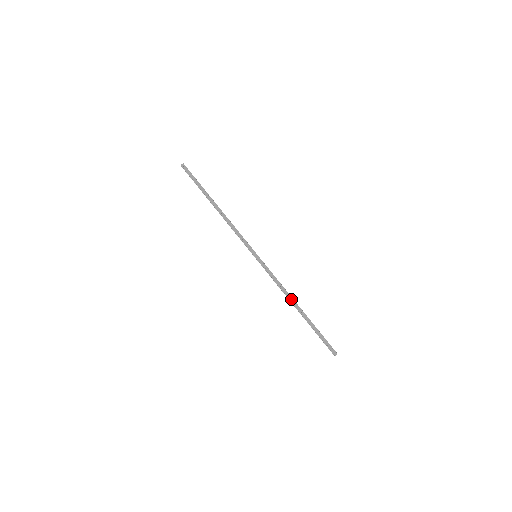
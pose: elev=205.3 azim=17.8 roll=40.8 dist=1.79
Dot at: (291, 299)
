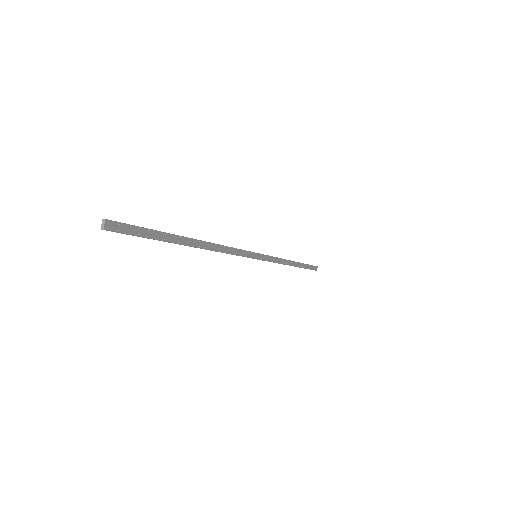
Dot at: (289, 263)
